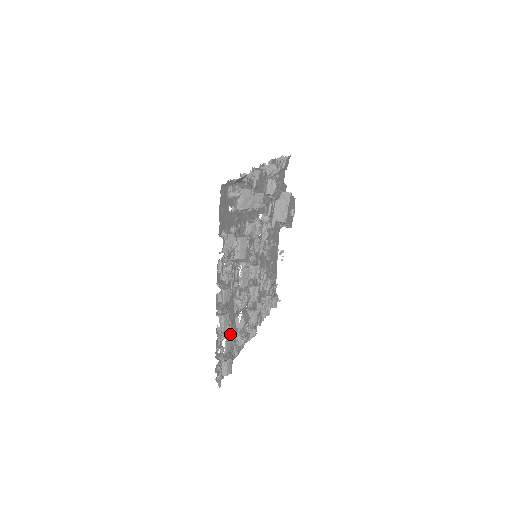
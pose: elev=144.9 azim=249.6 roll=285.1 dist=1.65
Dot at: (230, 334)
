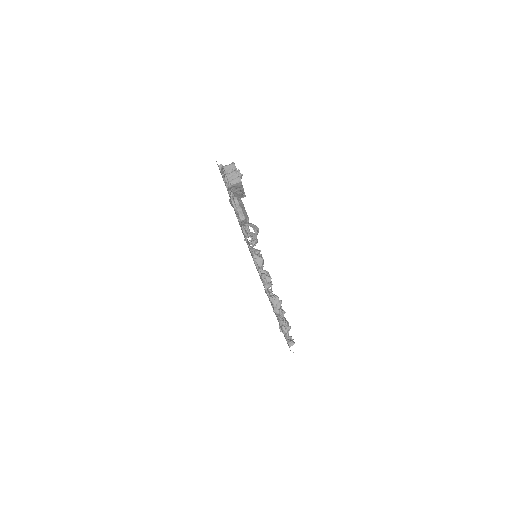
Dot at: occluded
